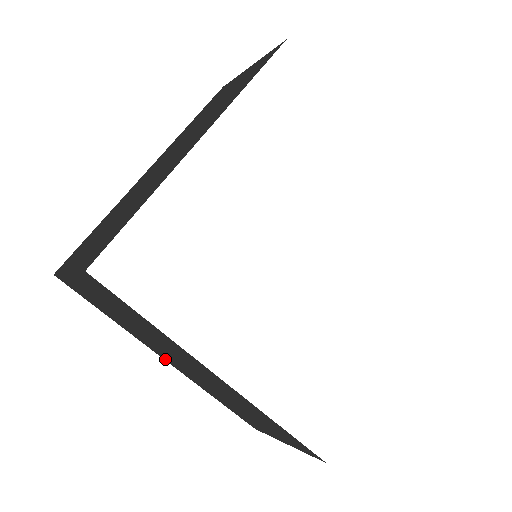
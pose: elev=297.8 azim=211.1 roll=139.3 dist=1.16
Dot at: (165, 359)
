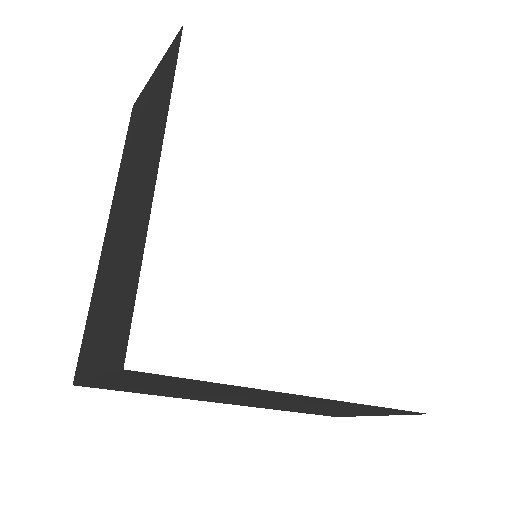
Dot at: (225, 403)
